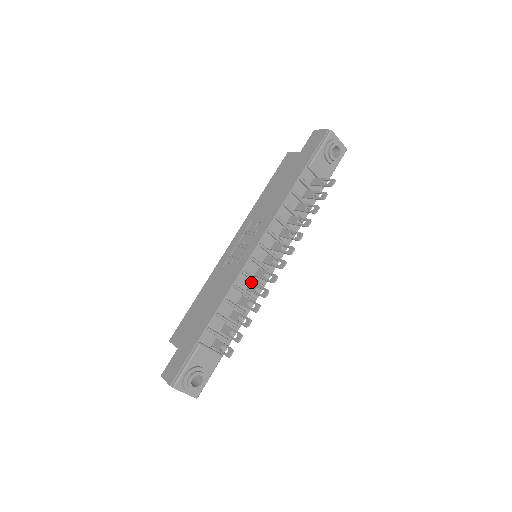
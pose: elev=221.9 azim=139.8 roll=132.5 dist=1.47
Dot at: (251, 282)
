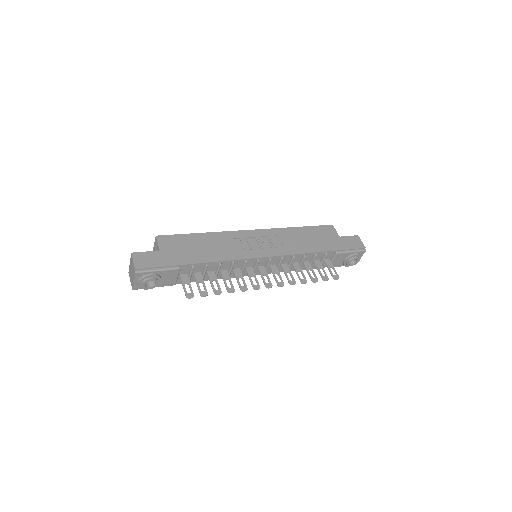
Dot at: (240, 269)
